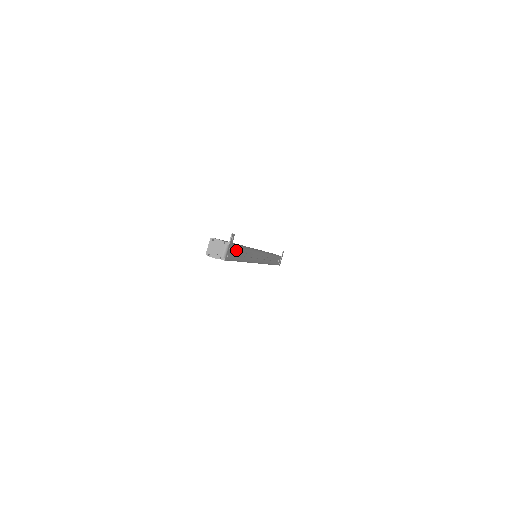
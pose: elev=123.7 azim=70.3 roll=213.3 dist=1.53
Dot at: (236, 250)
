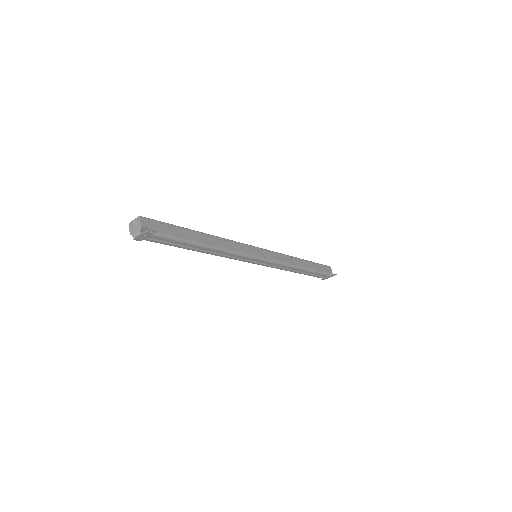
Dot at: (169, 240)
